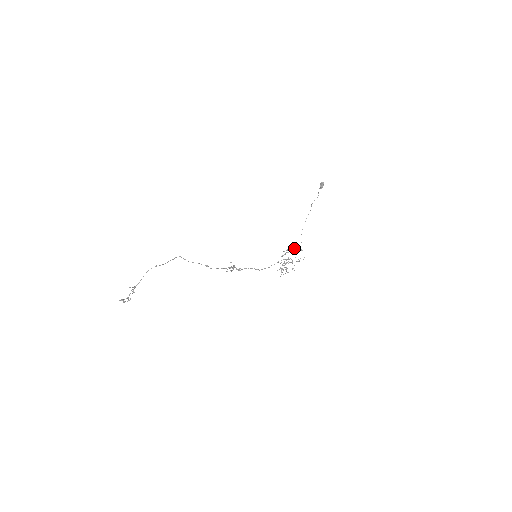
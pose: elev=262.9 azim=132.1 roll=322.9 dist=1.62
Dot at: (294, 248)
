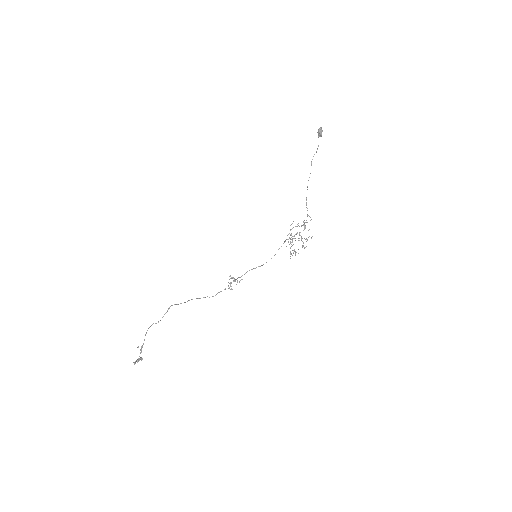
Dot at: occluded
